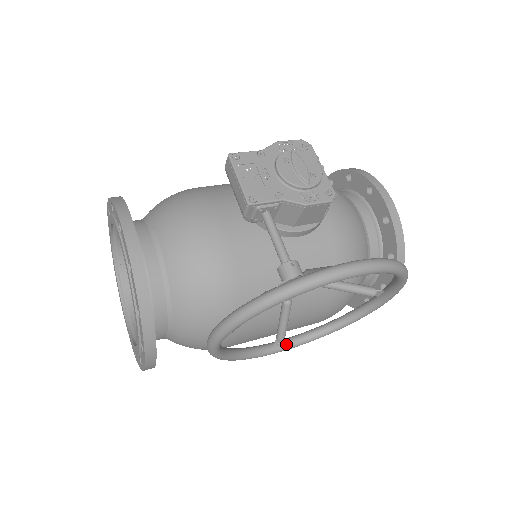
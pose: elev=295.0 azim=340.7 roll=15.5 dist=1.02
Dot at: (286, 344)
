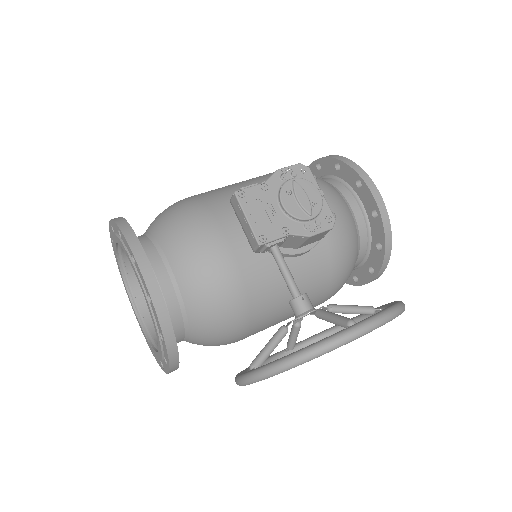
Dot at: (295, 351)
